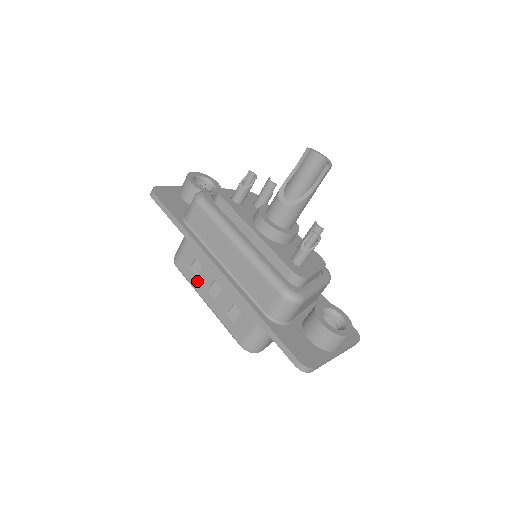
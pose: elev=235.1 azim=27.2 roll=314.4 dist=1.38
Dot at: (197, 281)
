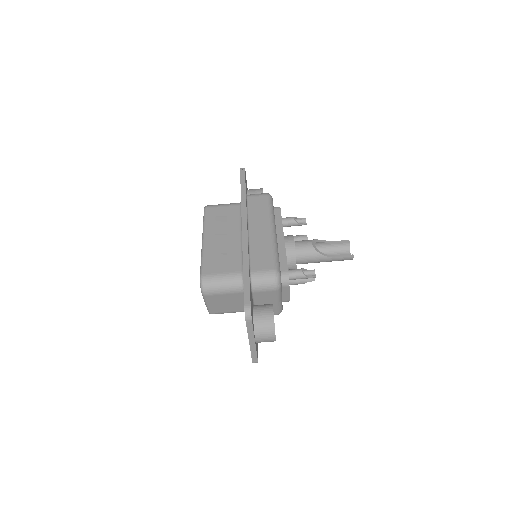
Dot at: (212, 225)
